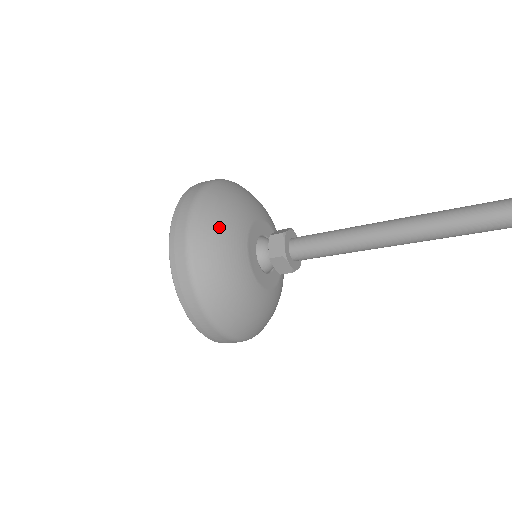
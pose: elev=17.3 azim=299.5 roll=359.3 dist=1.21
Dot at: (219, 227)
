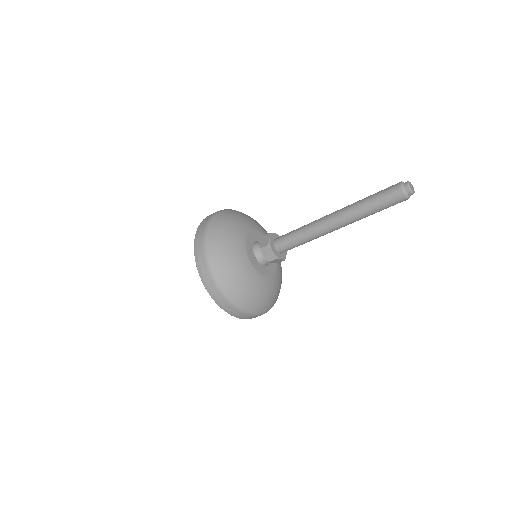
Dot at: (231, 269)
